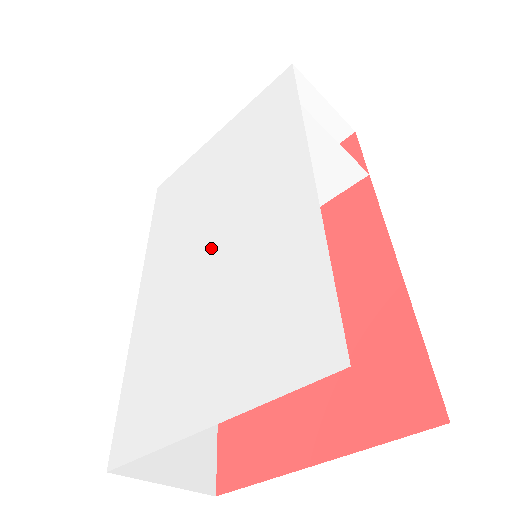
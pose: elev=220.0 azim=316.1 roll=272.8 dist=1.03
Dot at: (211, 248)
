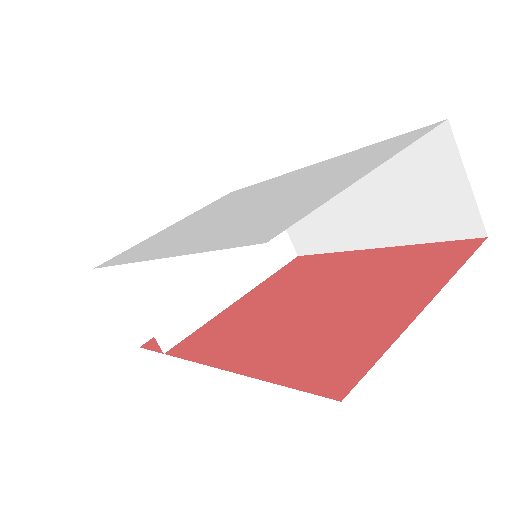
Dot at: (246, 205)
